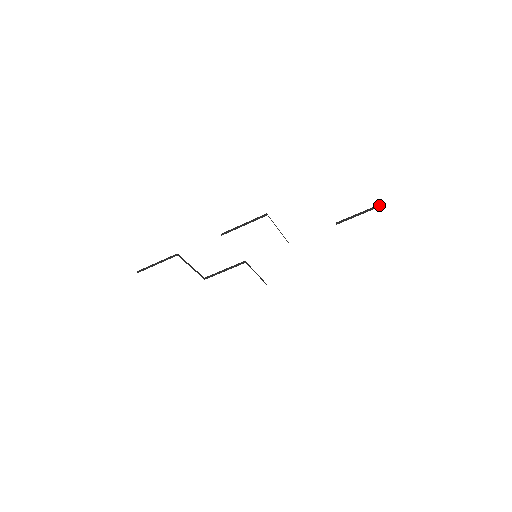
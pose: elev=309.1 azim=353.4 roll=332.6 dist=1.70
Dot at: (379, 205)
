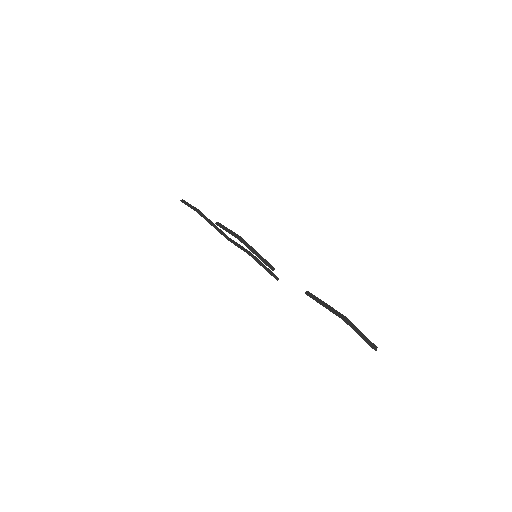
Dot at: (339, 314)
